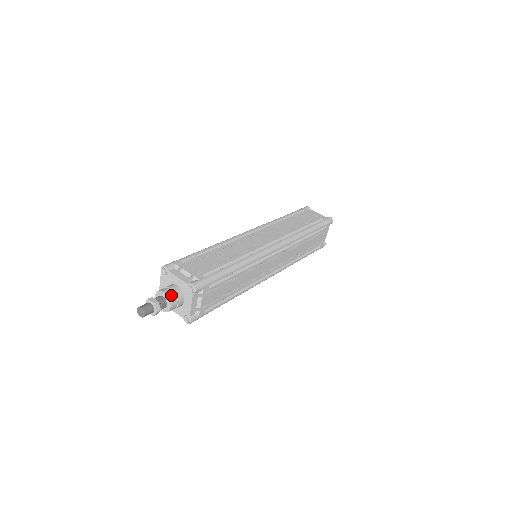
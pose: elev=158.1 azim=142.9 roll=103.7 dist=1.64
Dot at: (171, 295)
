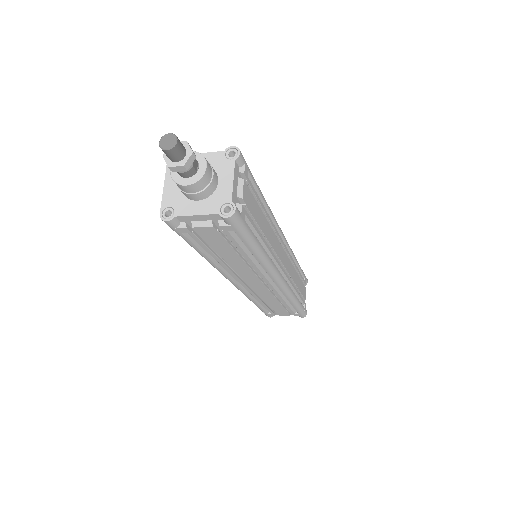
Dot at: (202, 157)
